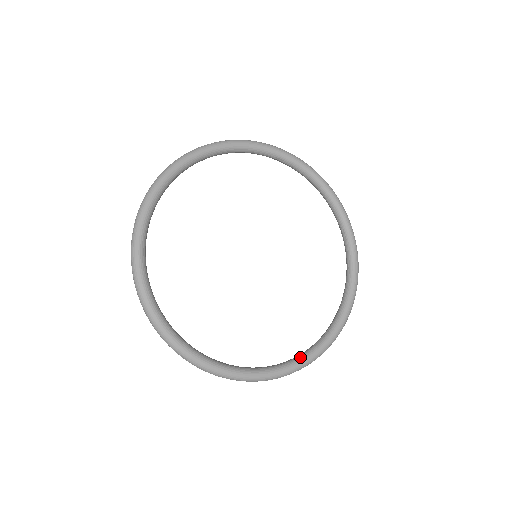
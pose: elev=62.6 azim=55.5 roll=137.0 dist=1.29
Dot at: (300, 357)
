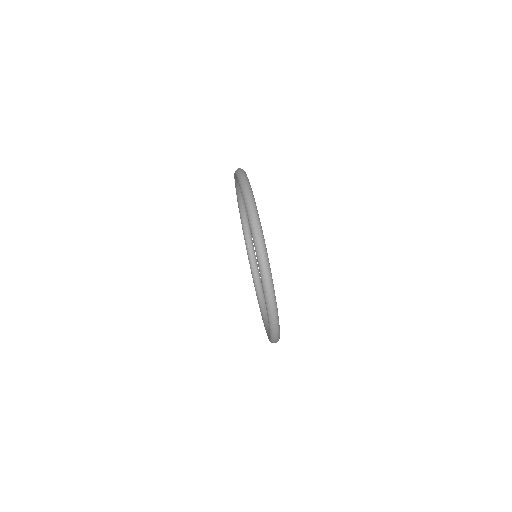
Dot at: occluded
